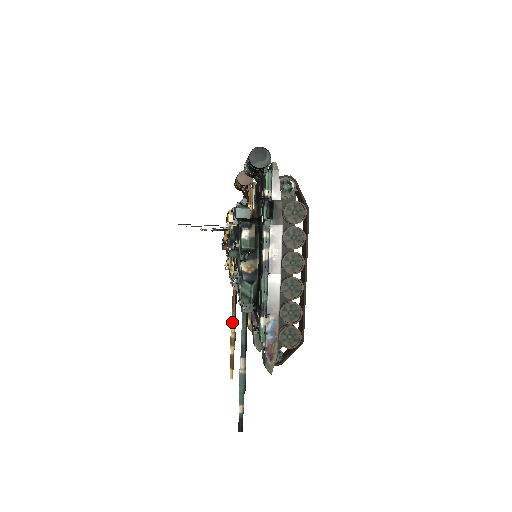
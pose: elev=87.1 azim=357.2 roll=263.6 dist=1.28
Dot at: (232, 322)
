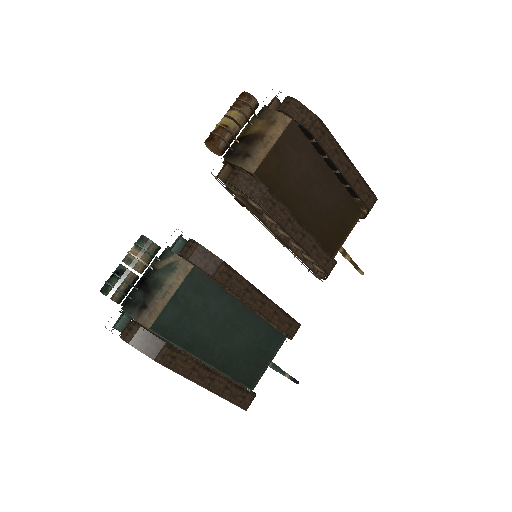
Dot at: occluded
